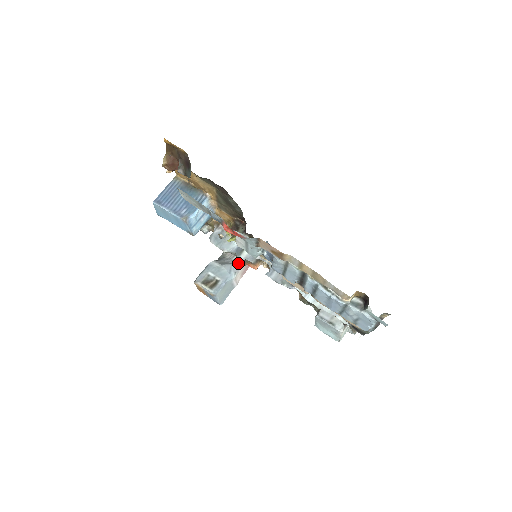
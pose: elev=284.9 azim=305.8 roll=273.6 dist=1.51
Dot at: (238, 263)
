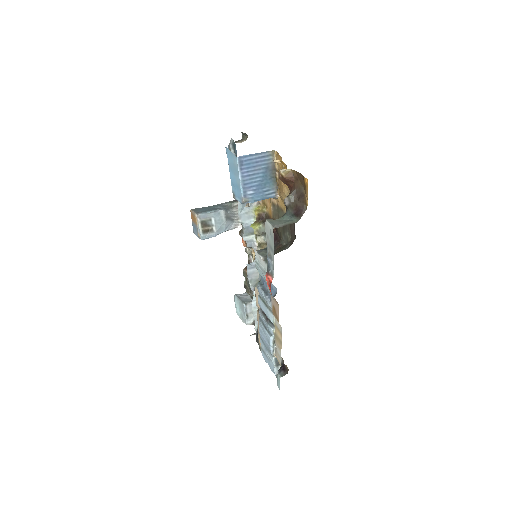
Dot at: (236, 222)
